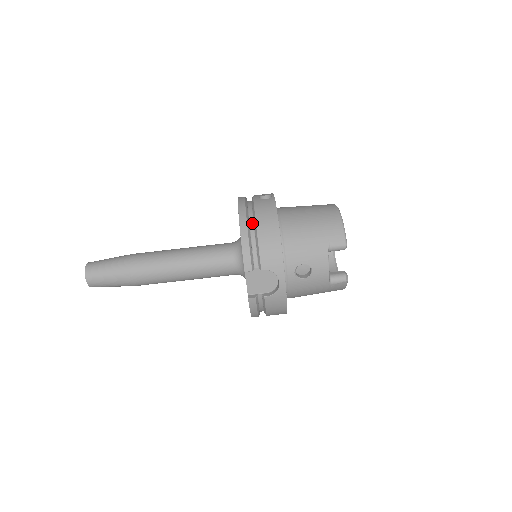
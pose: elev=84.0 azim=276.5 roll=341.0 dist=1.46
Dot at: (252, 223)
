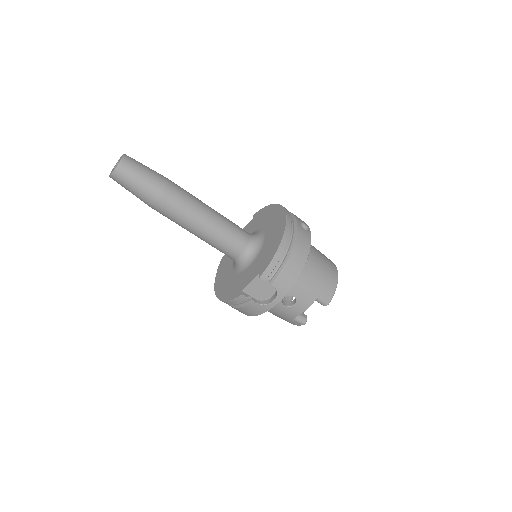
Dot at: (289, 243)
